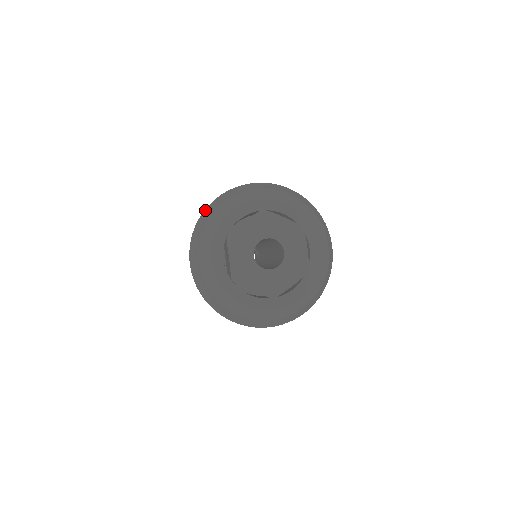
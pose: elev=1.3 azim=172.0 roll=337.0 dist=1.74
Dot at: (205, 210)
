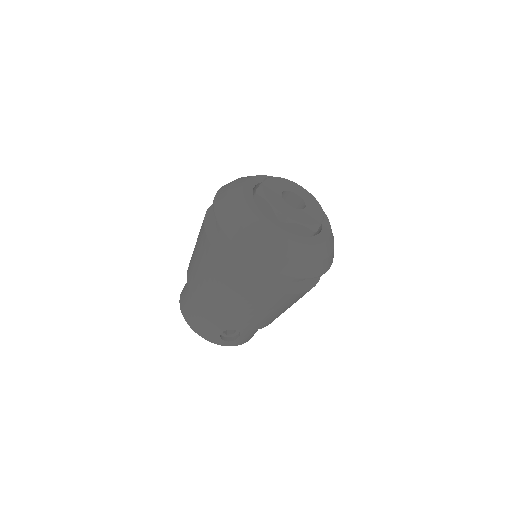
Dot at: (215, 196)
